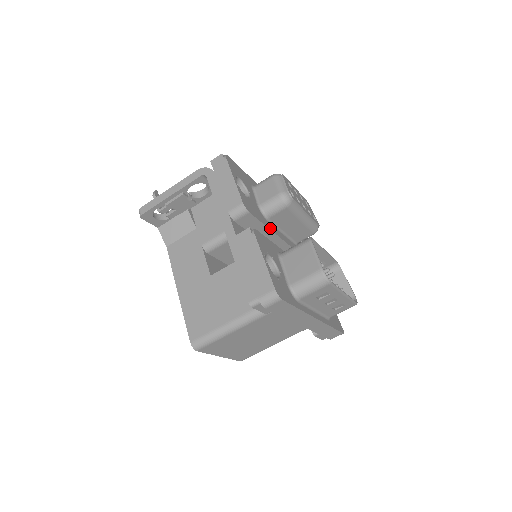
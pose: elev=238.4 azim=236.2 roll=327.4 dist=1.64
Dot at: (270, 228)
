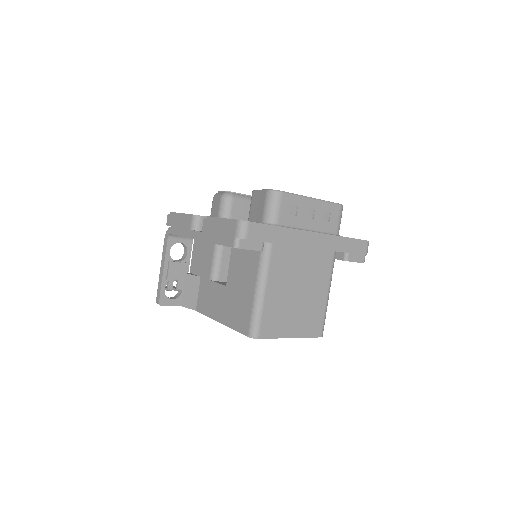
Dot at: occluded
